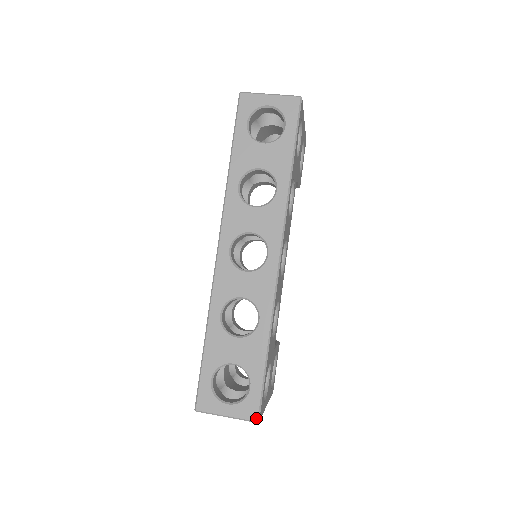
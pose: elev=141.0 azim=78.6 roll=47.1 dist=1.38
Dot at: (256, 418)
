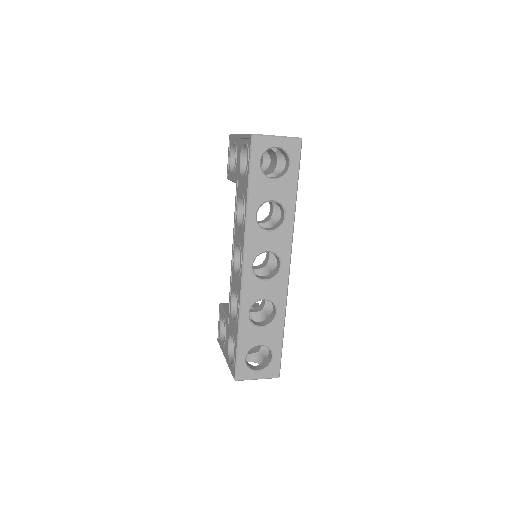
Dot at: (278, 376)
